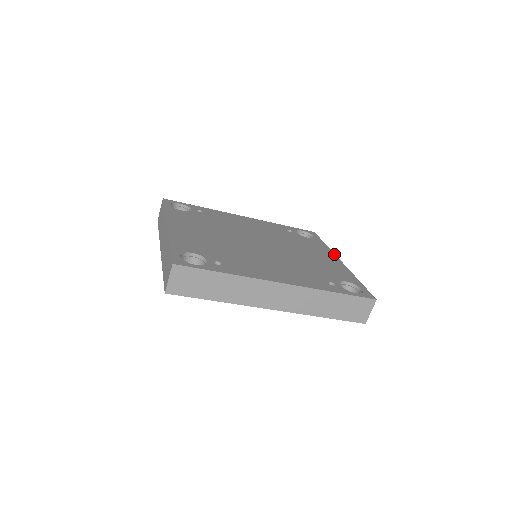
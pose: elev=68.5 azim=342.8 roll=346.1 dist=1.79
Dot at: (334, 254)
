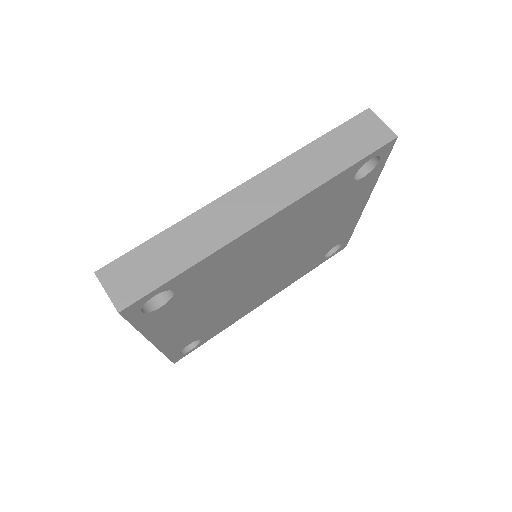
Dot at: occluded
